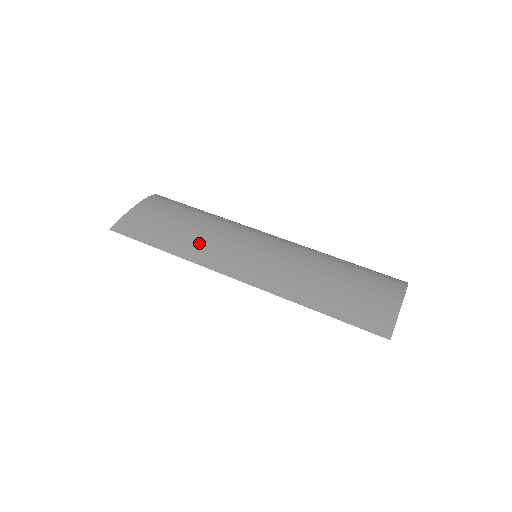
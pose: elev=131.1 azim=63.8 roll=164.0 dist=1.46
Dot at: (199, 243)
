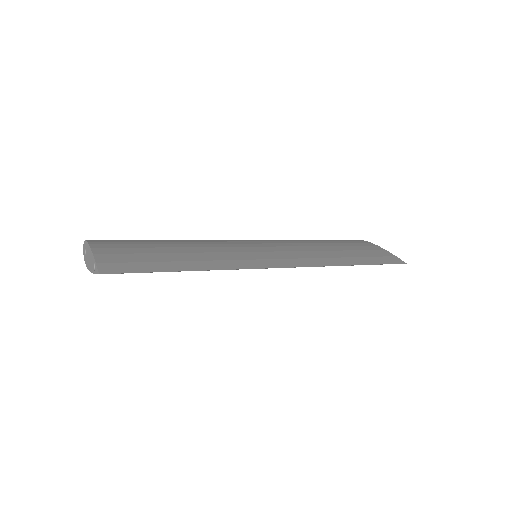
Dot at: (211, 255)
